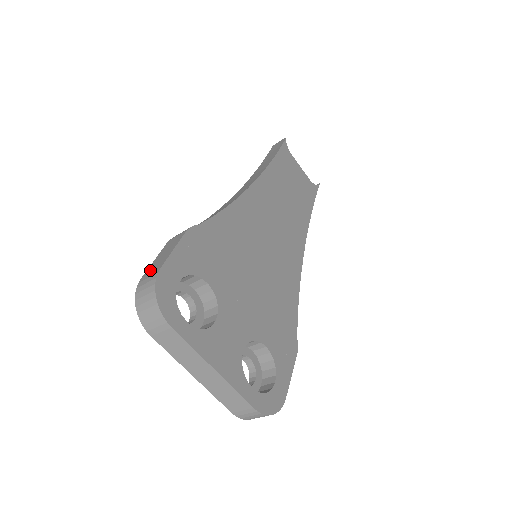
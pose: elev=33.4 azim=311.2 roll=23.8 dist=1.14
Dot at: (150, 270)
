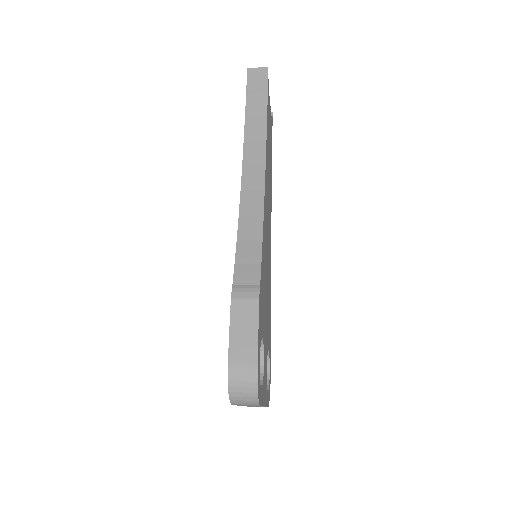
Dot at: (237, 355)
